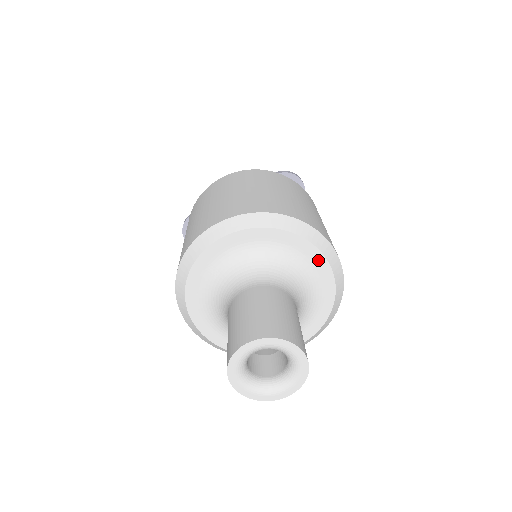
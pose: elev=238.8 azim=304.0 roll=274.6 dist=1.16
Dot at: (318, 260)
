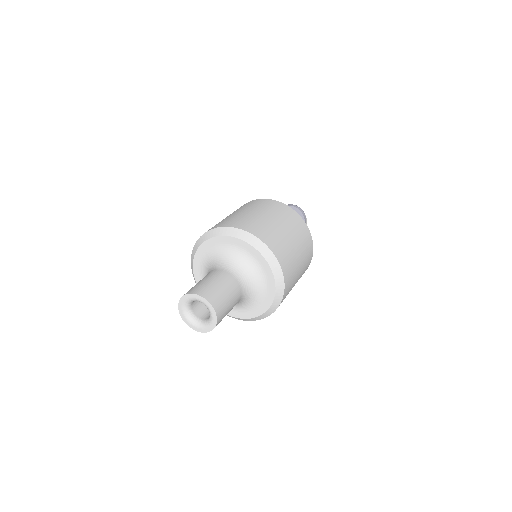
Dot at: (265, 266)
